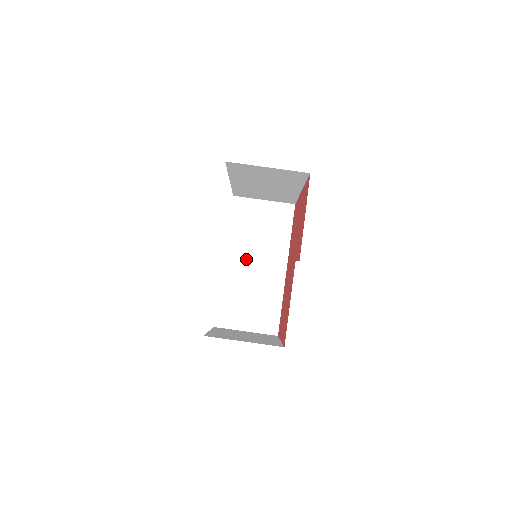
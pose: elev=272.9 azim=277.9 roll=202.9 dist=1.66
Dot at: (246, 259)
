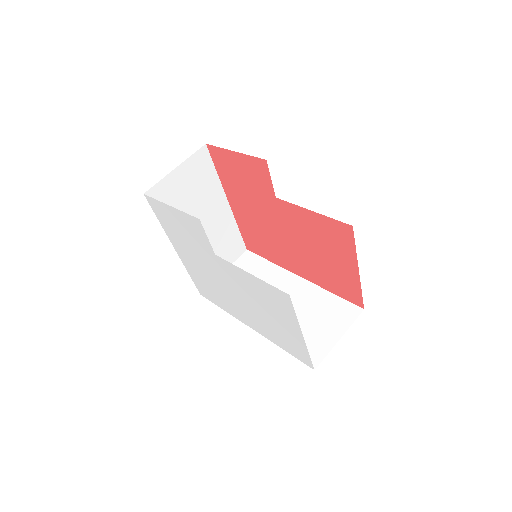
Dot at: occluded
